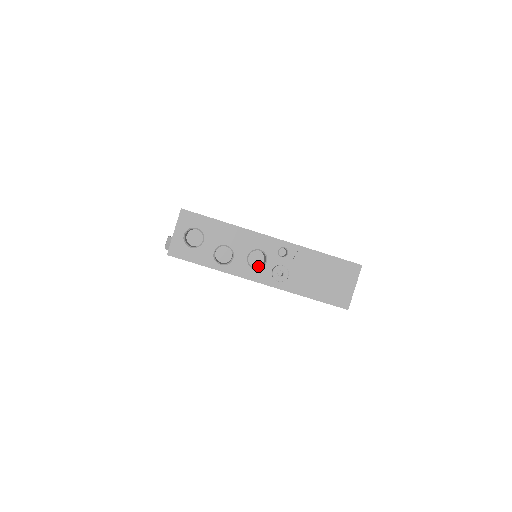
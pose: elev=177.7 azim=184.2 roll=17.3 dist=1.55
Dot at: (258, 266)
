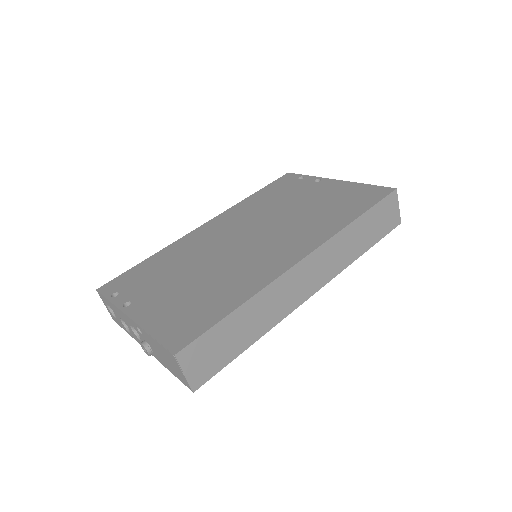
Dot at: occluded
